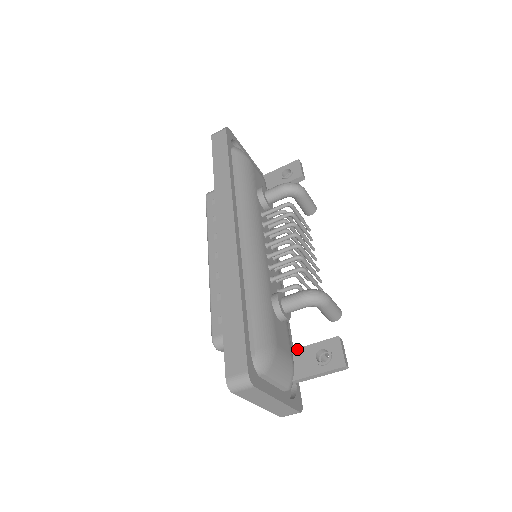
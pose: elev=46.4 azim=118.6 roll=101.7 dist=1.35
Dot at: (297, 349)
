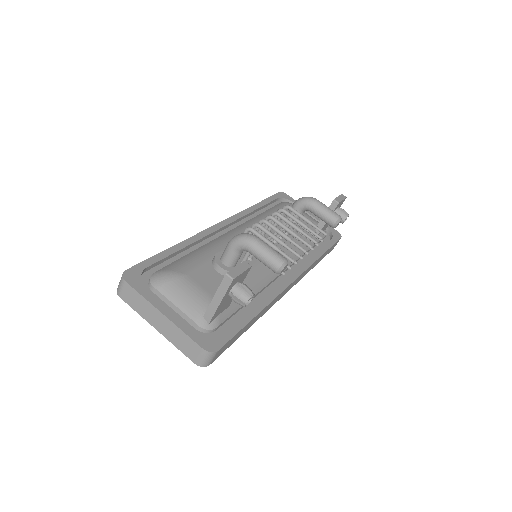
Dot at: occluded
